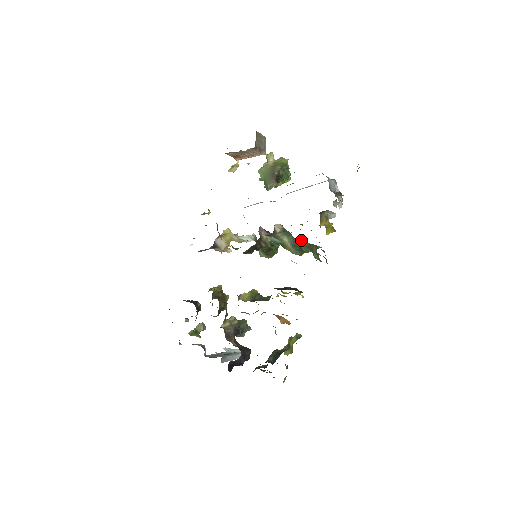
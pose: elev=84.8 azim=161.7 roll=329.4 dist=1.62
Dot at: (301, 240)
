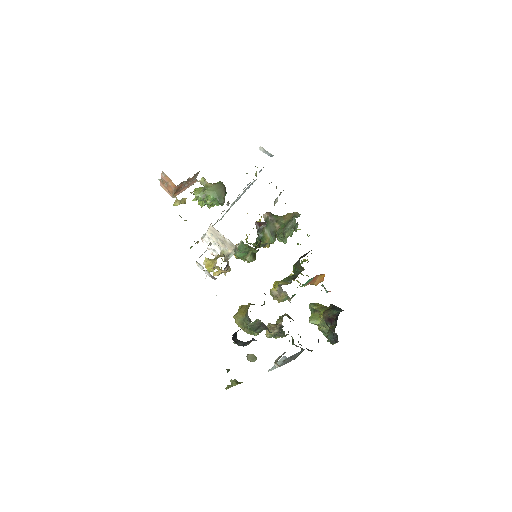
Dot at: (290, 214)
